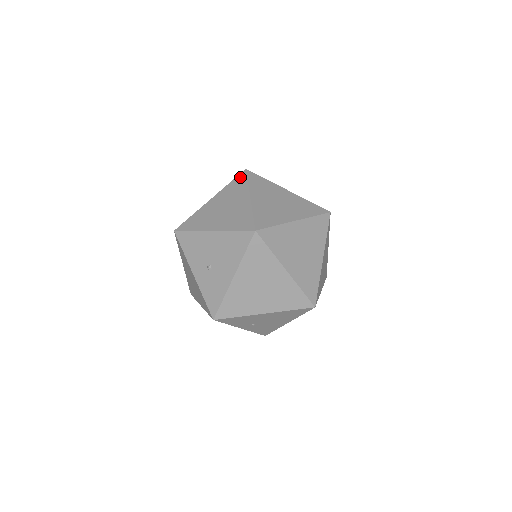
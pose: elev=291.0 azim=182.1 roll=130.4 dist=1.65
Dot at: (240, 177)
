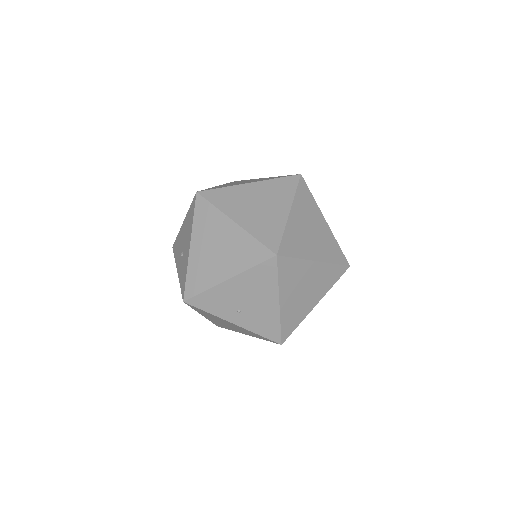
Dot at: occluded
